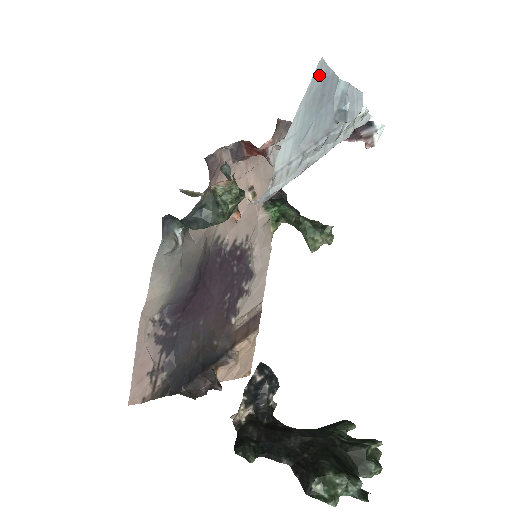
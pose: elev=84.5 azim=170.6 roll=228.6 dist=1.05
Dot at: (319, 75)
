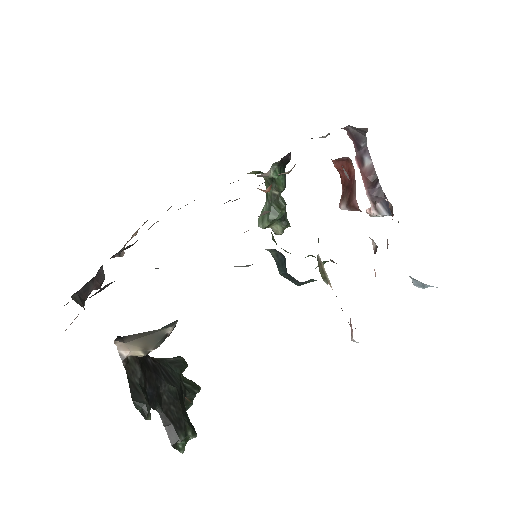
Dot at: occluded
